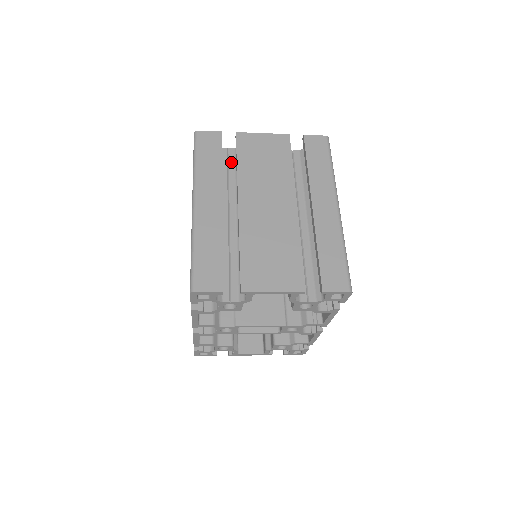
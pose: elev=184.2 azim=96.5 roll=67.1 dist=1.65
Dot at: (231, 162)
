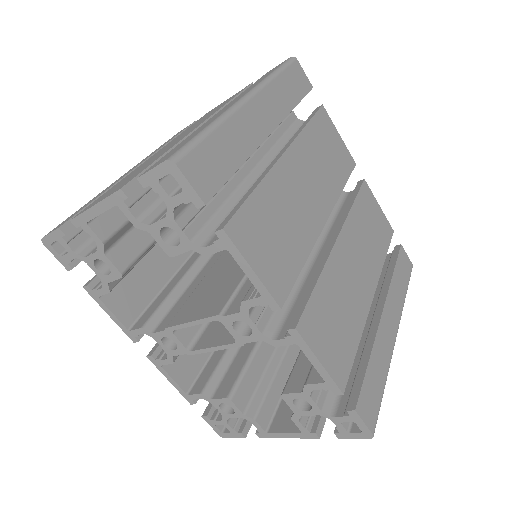
Dot at: occluded
